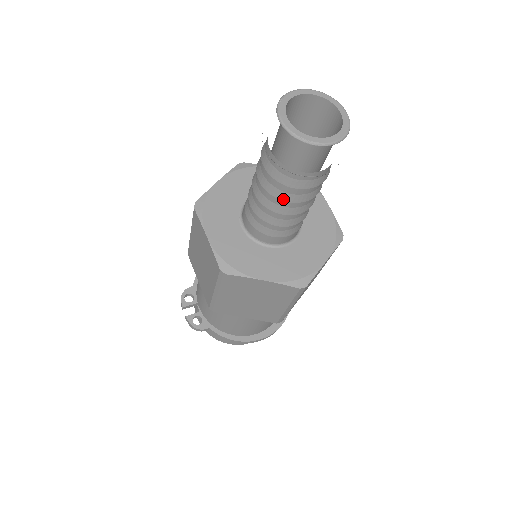
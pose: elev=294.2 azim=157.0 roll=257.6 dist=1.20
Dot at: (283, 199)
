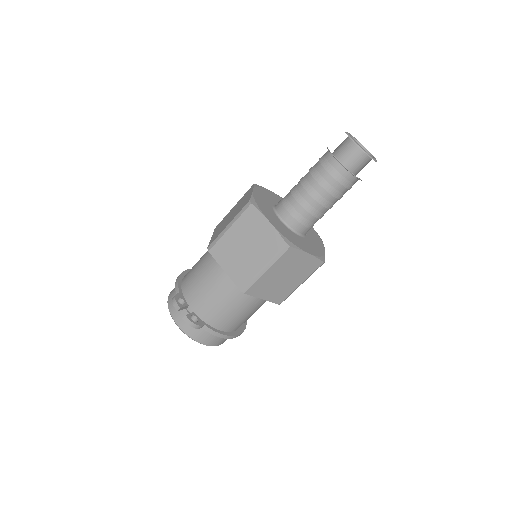
Dot at: (333, 195)
